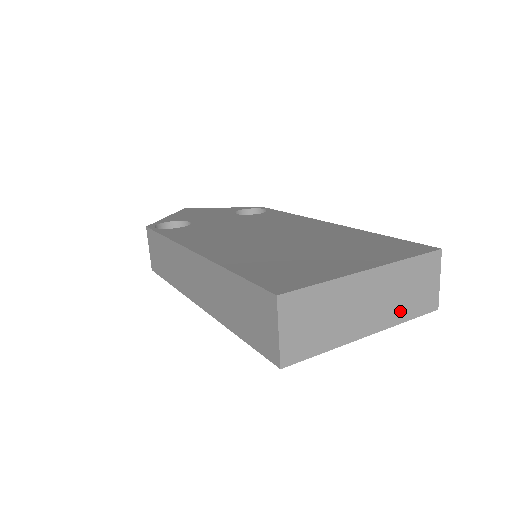
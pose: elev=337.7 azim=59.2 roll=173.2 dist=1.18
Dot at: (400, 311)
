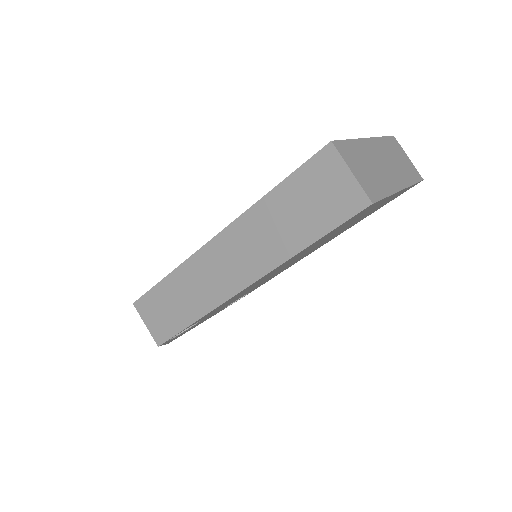
Dot at: (405, 175)
